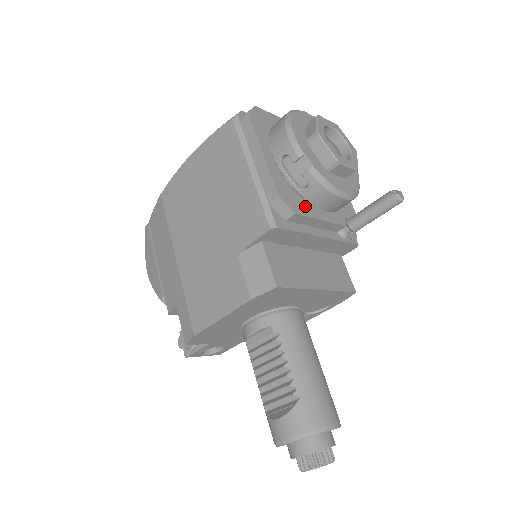
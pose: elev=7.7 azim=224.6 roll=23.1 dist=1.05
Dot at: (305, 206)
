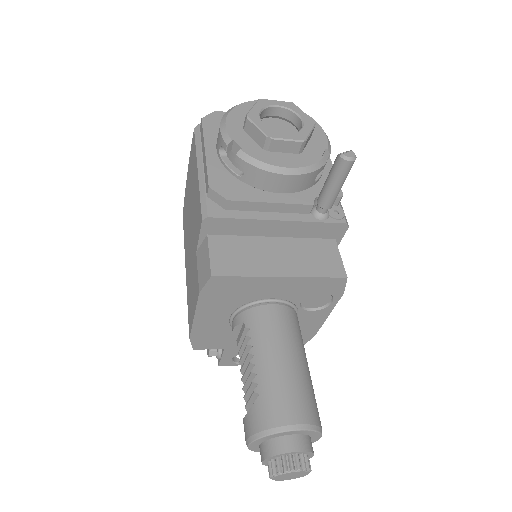
Dot at: (248, 192)
